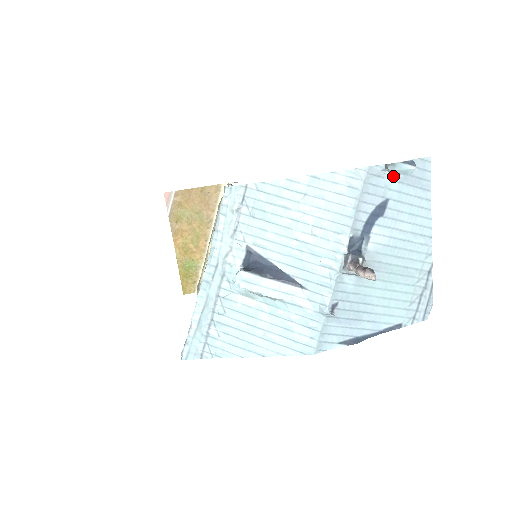
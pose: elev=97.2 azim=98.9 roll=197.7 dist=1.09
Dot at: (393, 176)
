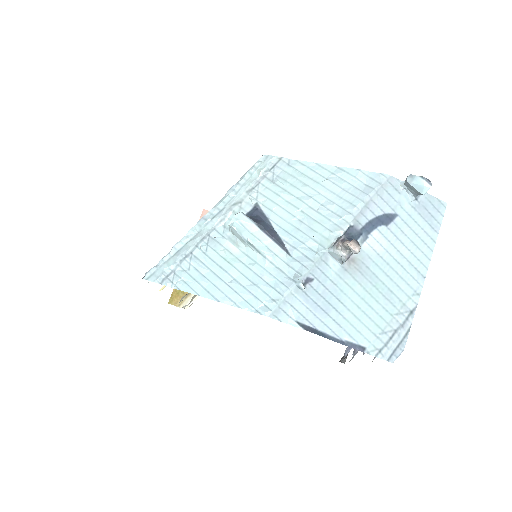
Dot at: (409, 198)
